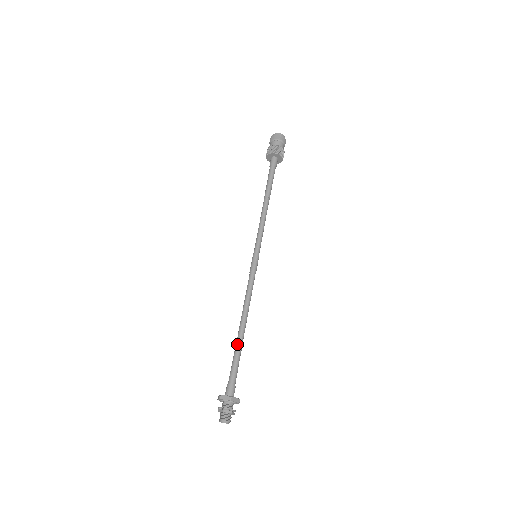
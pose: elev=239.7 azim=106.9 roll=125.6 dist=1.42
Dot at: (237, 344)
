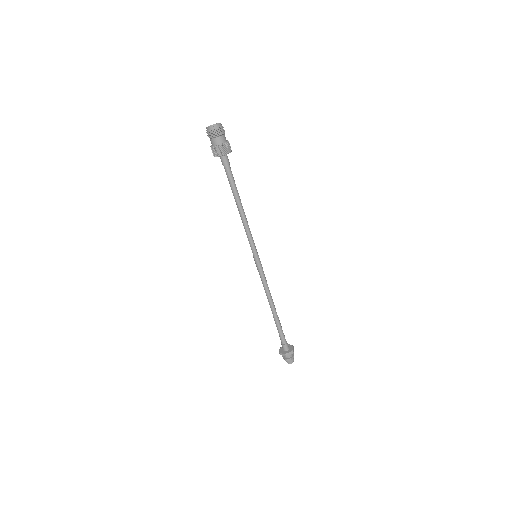
Dot at: (275, 321)
